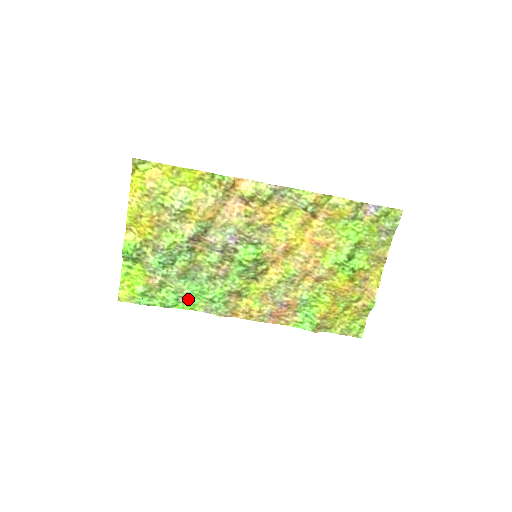
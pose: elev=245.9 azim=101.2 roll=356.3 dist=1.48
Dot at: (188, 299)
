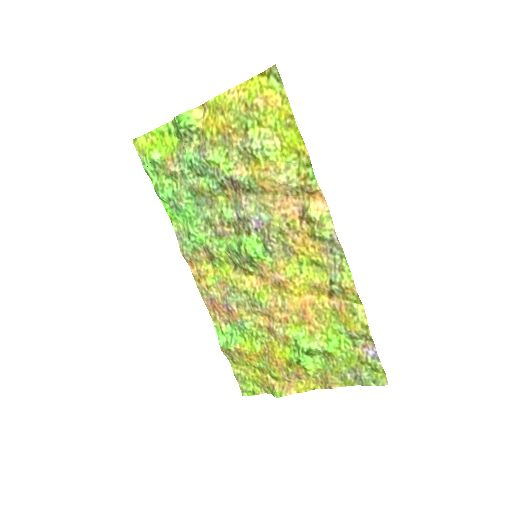
Dot at: (177, 210)
